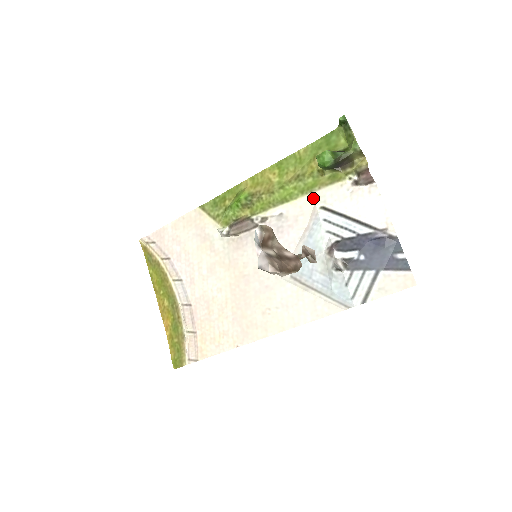
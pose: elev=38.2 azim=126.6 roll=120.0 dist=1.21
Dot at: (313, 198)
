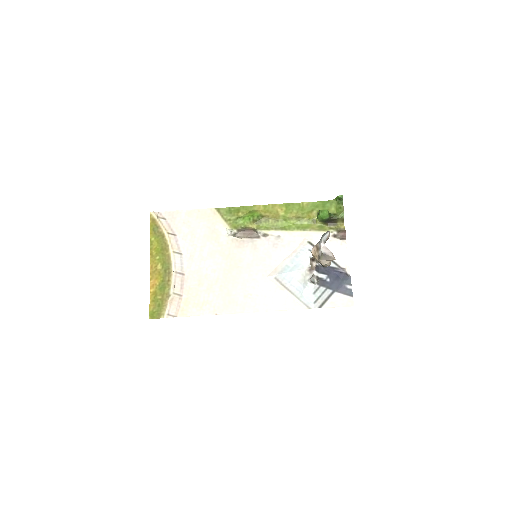
Dot at: (304, 234)
